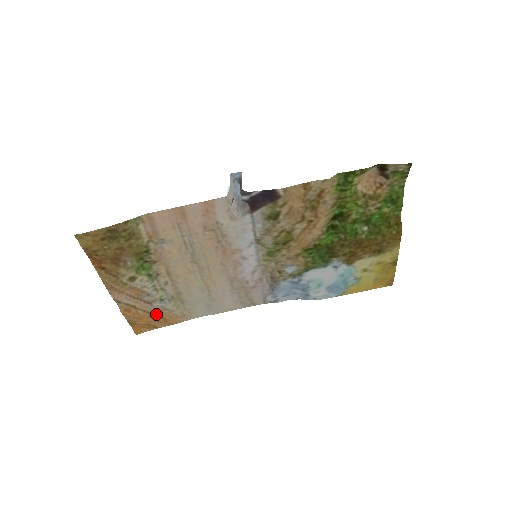
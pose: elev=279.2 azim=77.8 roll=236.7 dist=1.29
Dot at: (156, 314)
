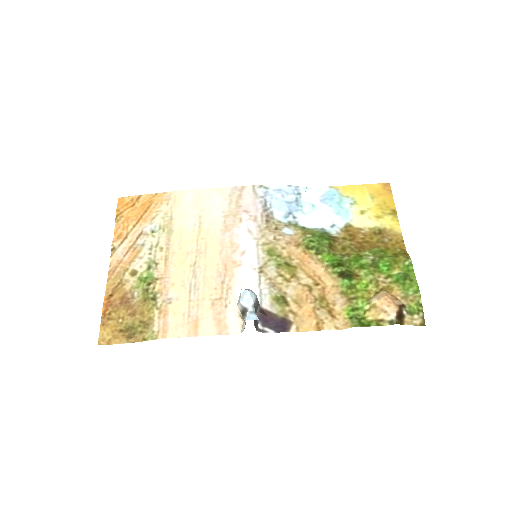
Dot at: (143, 216)
